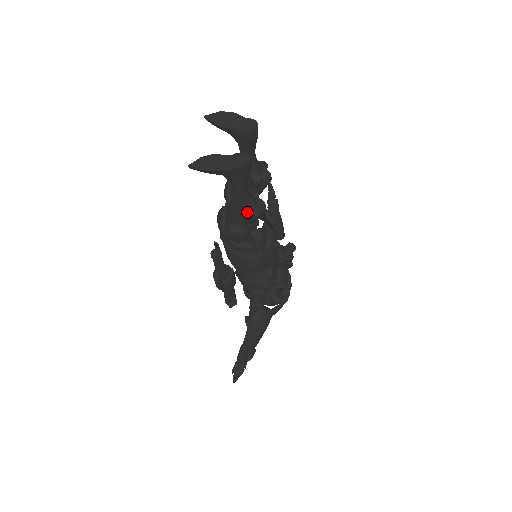
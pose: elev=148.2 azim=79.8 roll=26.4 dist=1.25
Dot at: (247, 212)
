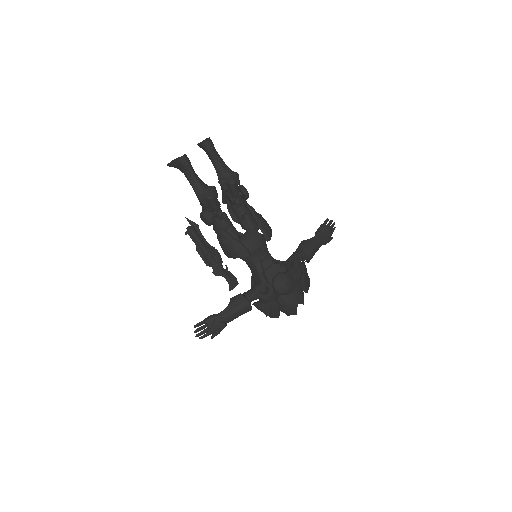
Dot at: (198, 197)
